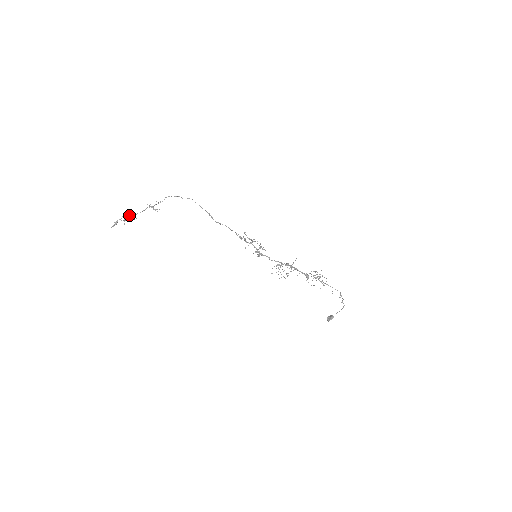
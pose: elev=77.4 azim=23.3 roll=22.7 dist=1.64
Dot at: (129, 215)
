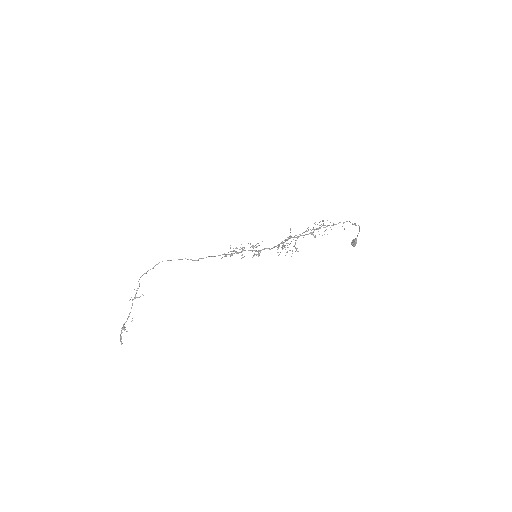
Dot at: (124, 323)
